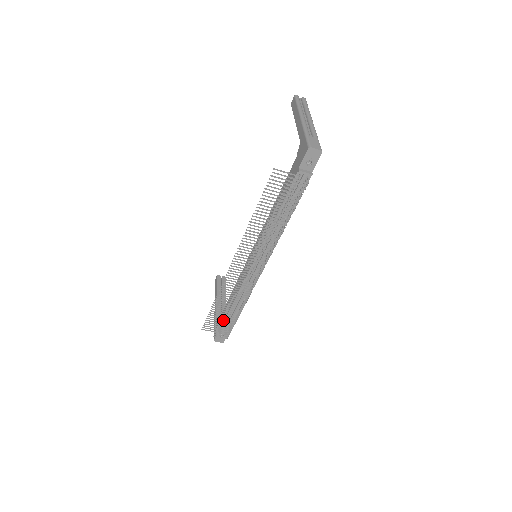
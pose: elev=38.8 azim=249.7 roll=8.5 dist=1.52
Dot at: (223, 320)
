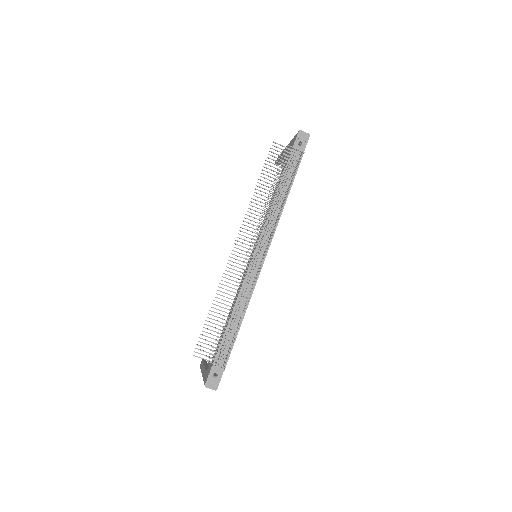
Dot at: (221, 330)
